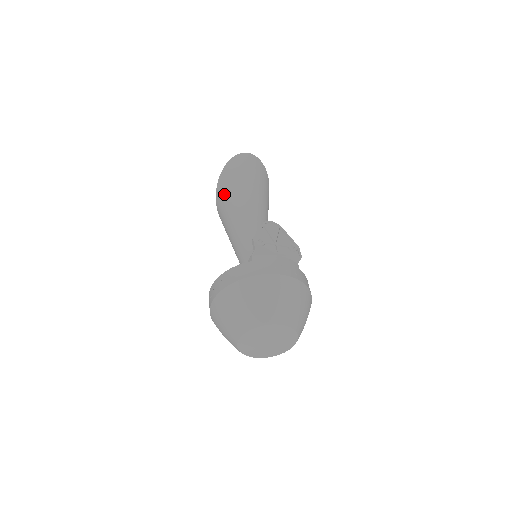
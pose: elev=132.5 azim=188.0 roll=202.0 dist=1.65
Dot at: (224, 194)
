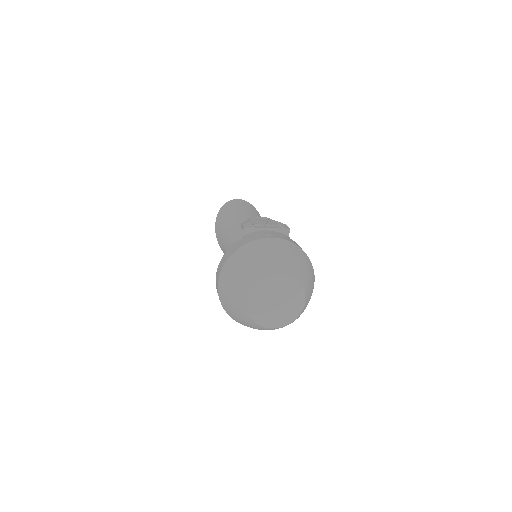
Dot at: (221, 229)
